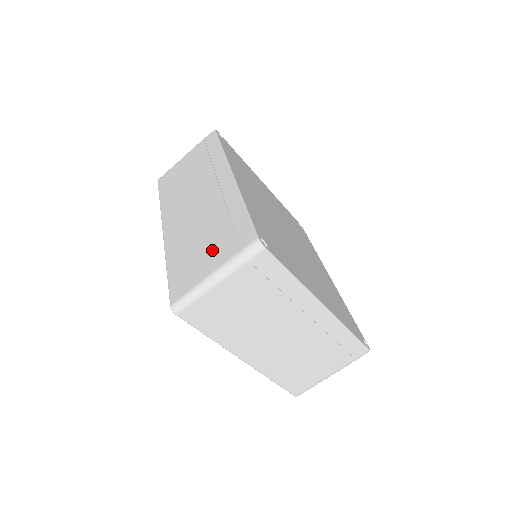
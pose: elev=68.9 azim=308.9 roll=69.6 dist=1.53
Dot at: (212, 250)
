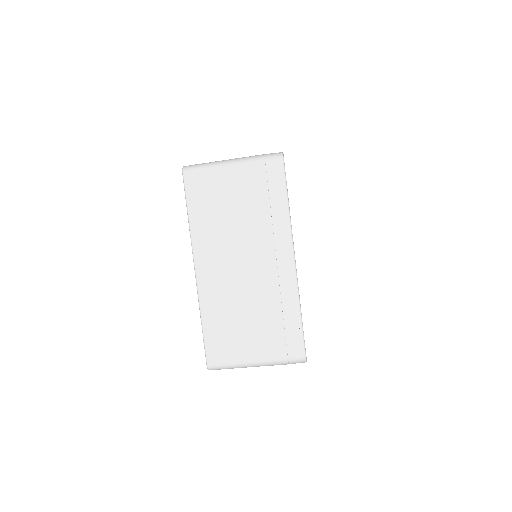
Dot at: occluded
